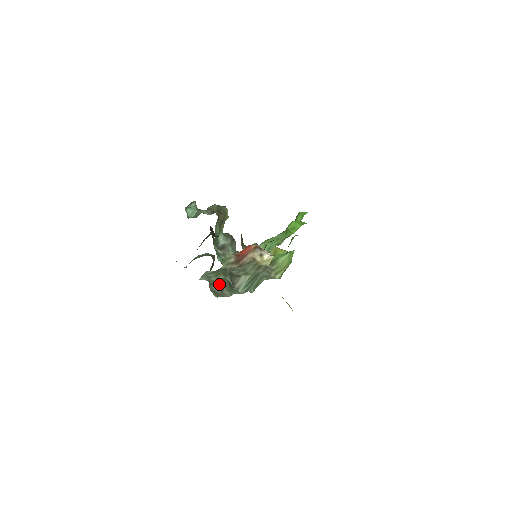
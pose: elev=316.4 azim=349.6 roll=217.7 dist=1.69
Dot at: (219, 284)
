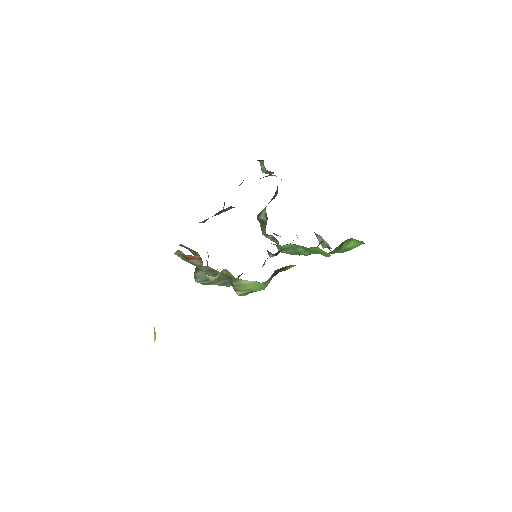
Dot at: occluded
